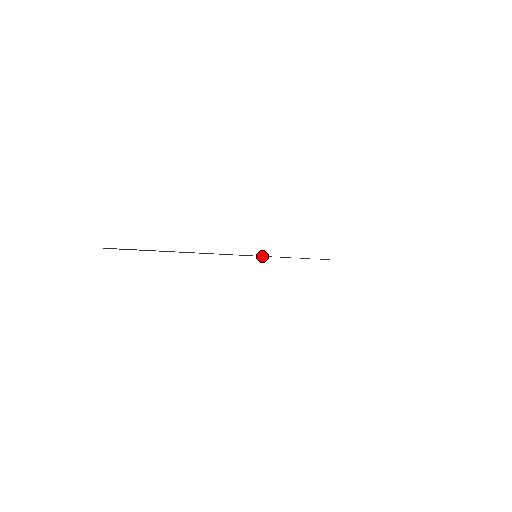
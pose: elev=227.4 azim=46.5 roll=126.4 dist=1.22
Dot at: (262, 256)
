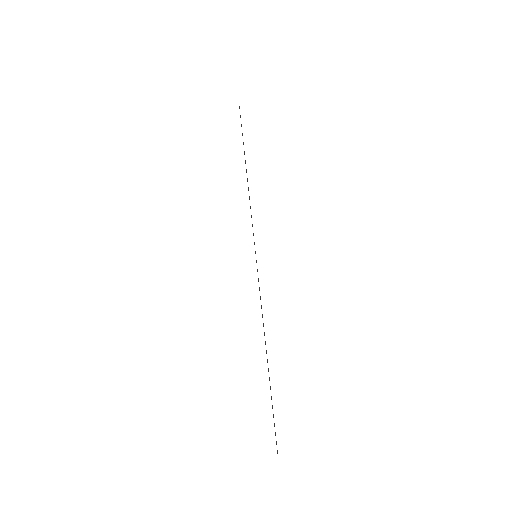
Dot at: (254, 244)
